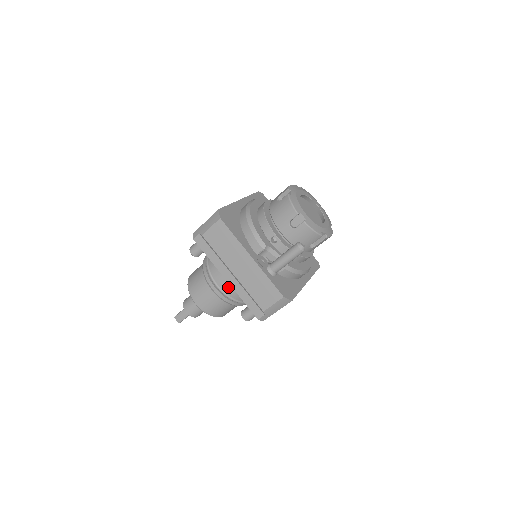
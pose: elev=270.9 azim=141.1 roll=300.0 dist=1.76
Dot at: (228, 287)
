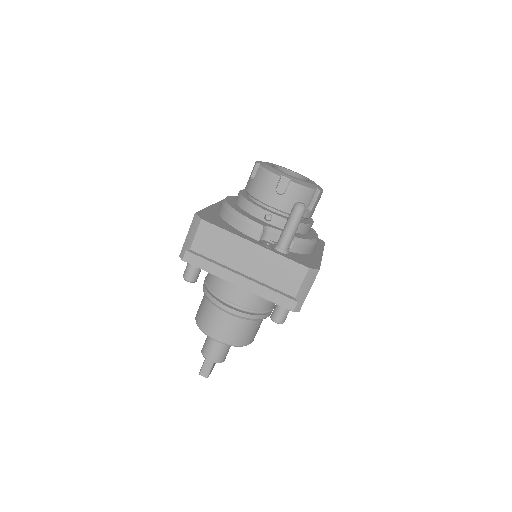
Dot at: (243, 299)
